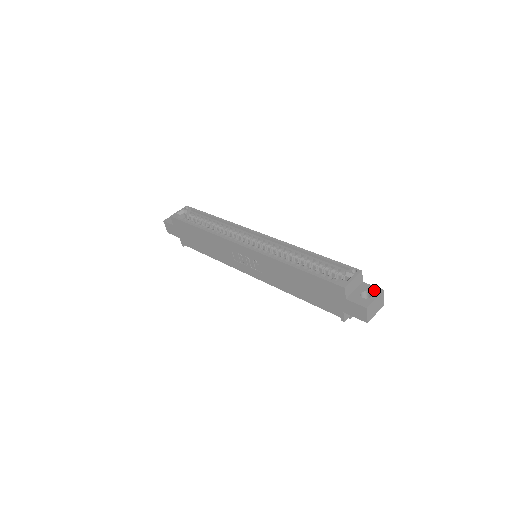
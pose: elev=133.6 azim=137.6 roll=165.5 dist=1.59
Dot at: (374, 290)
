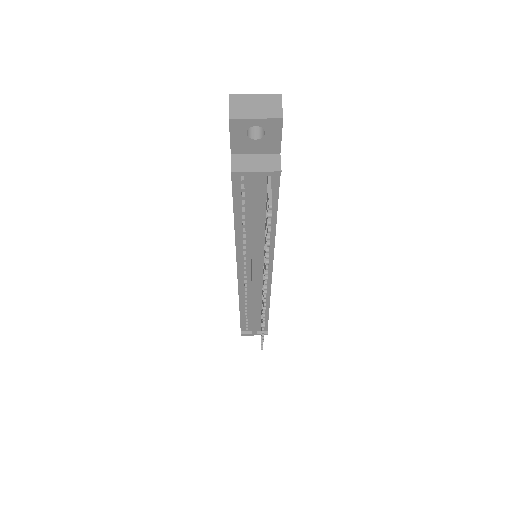
Dot at: occluded
